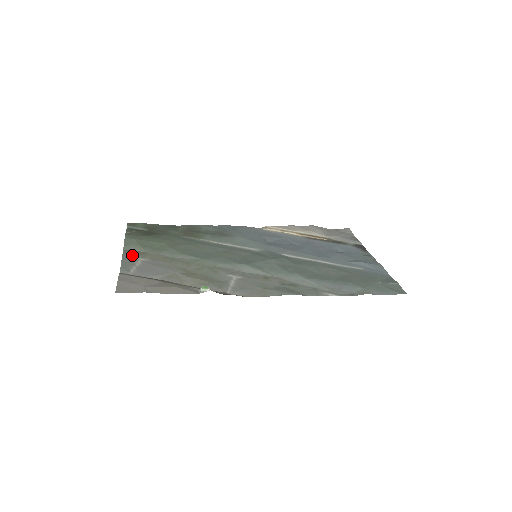
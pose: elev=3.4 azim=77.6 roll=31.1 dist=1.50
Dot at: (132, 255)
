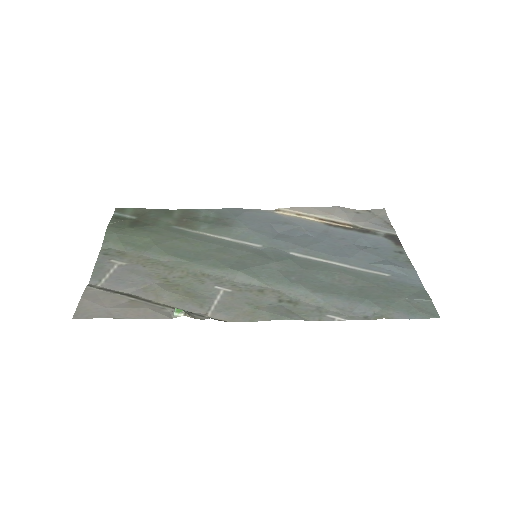
Dot at: (109, 257)
